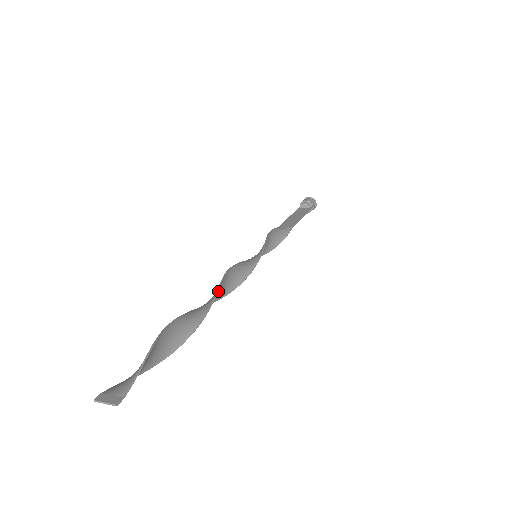
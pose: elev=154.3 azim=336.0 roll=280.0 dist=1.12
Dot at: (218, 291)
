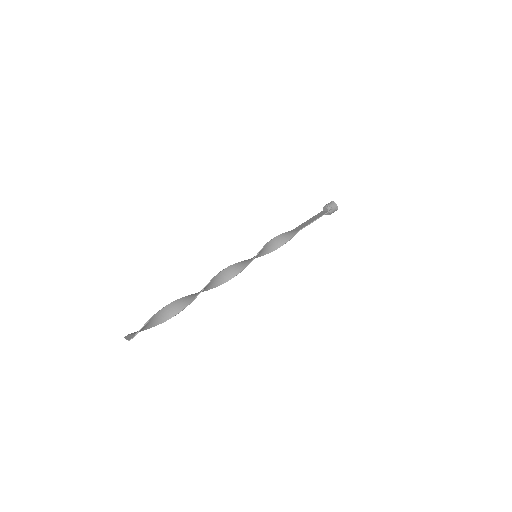
Dot at: (213, 282)
